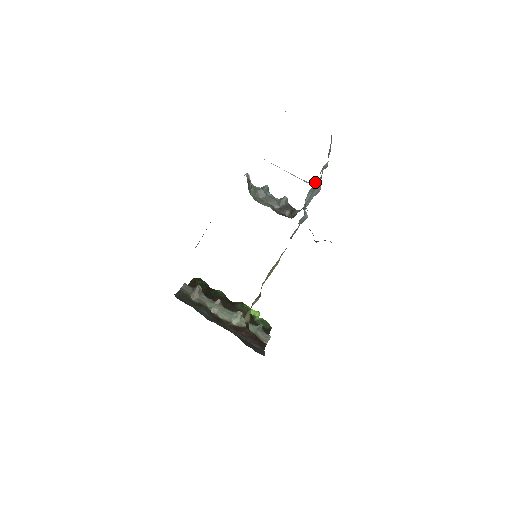
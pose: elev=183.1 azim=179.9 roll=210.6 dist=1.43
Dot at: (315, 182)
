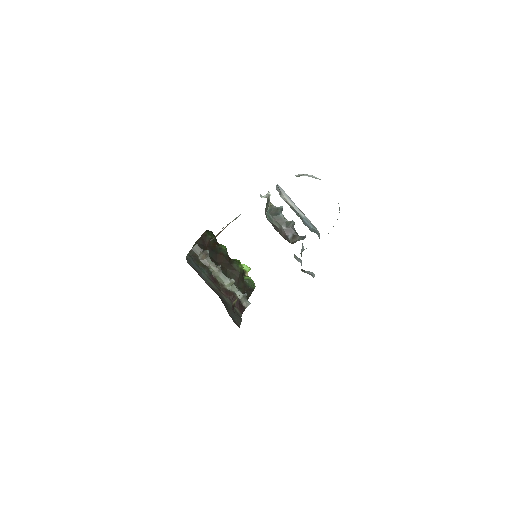
Dot at: occluded
